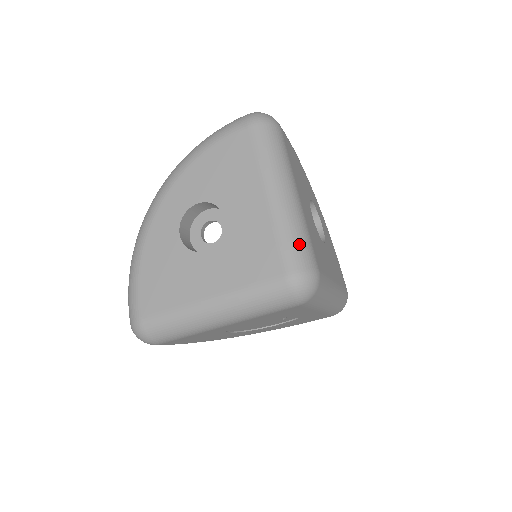
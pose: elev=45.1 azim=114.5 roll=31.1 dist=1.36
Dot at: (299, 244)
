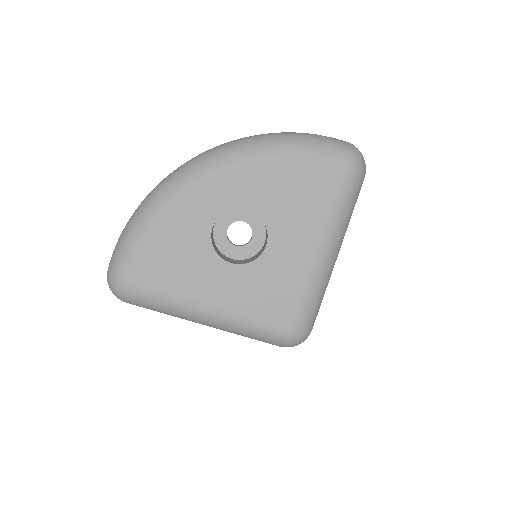
Dot at: (315, 308)
